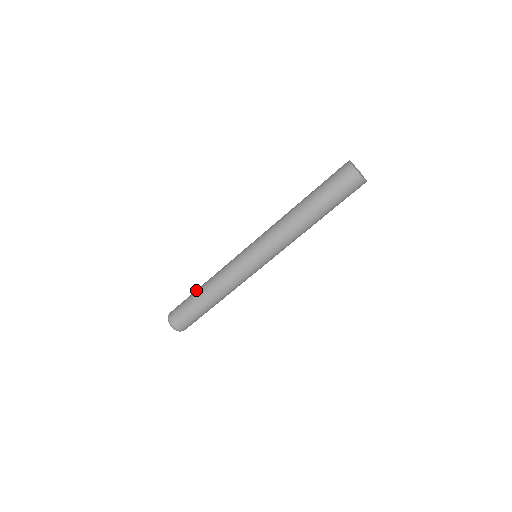
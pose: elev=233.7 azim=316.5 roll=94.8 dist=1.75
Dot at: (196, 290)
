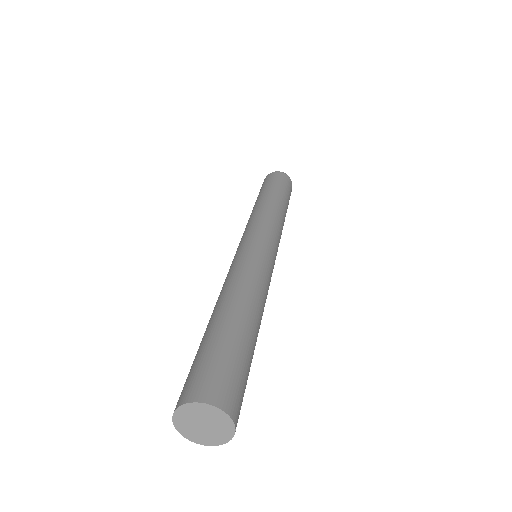
Dot at: occluded
